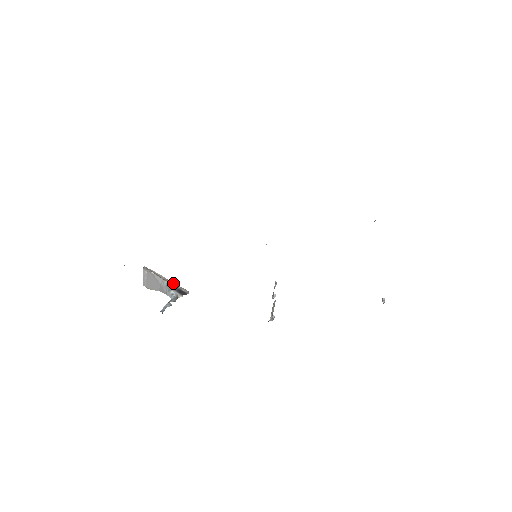
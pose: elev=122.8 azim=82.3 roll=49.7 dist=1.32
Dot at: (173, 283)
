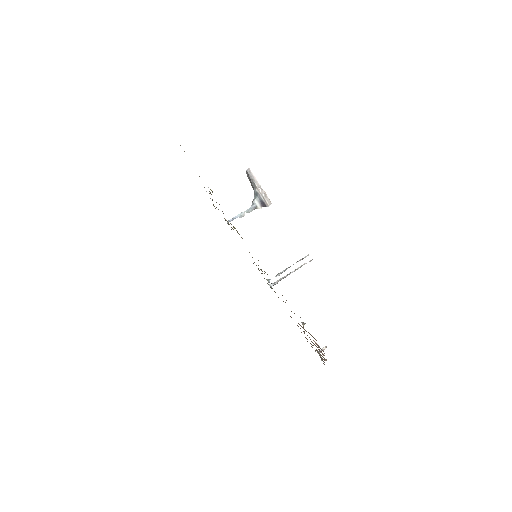
Dot at: (263, 192)
